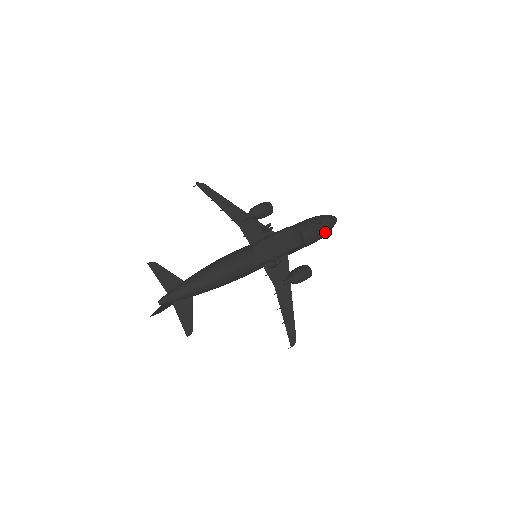
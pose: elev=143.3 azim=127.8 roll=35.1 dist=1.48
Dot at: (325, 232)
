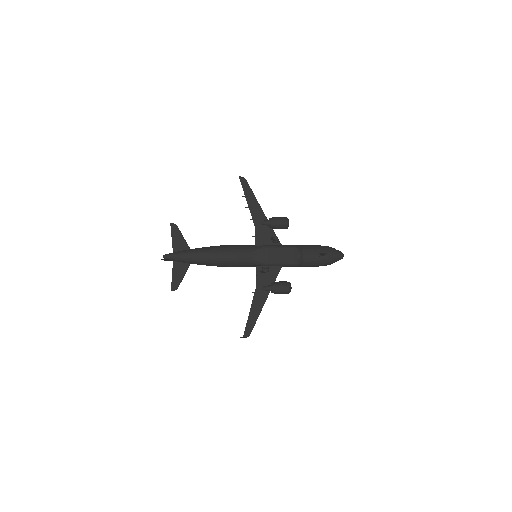
Dot at: (326, 263)
